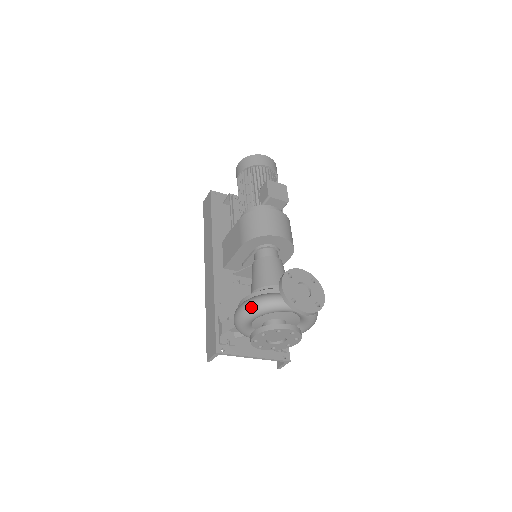
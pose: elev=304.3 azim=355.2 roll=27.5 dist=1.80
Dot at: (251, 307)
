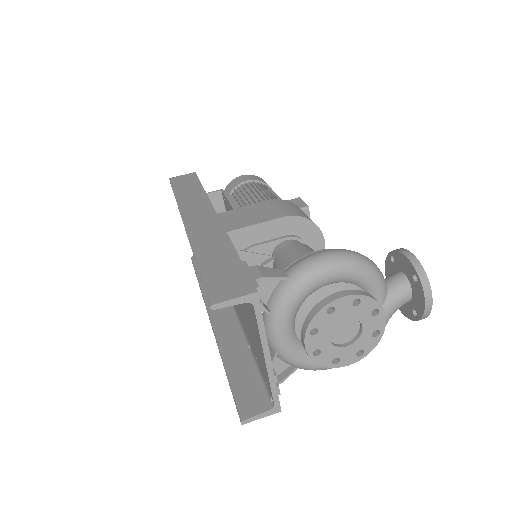
Dot at: (355, 255)
